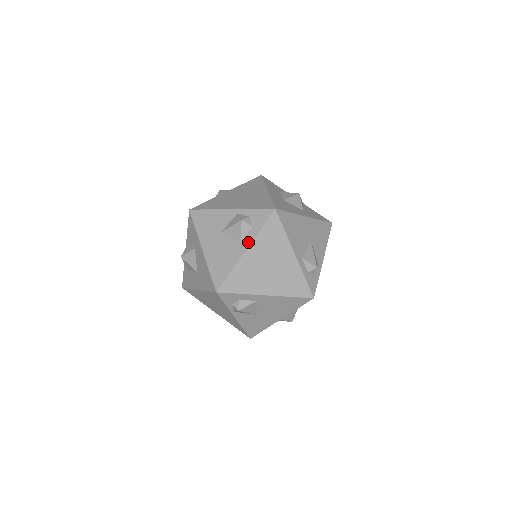
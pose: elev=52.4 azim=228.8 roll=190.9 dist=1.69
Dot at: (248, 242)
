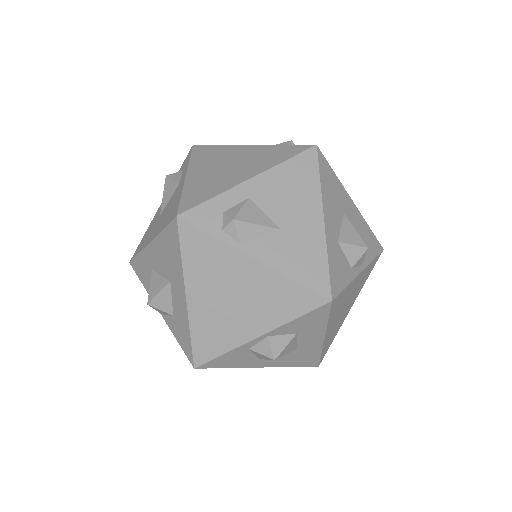
Dot at: (184, 173)
